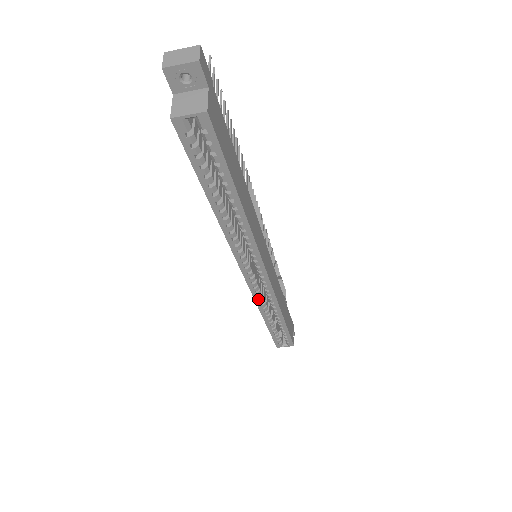
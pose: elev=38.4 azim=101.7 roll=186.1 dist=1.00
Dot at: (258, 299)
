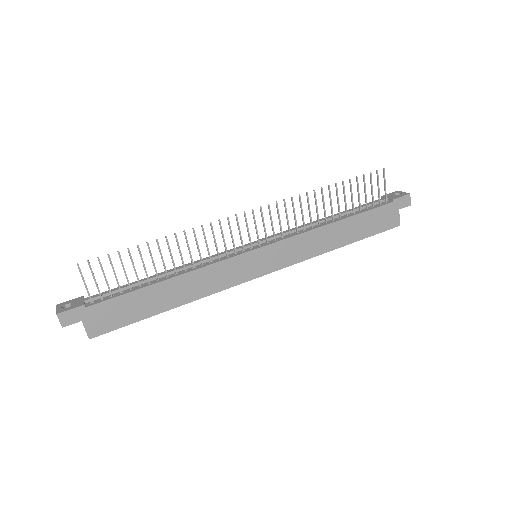
Dot at: occluded
